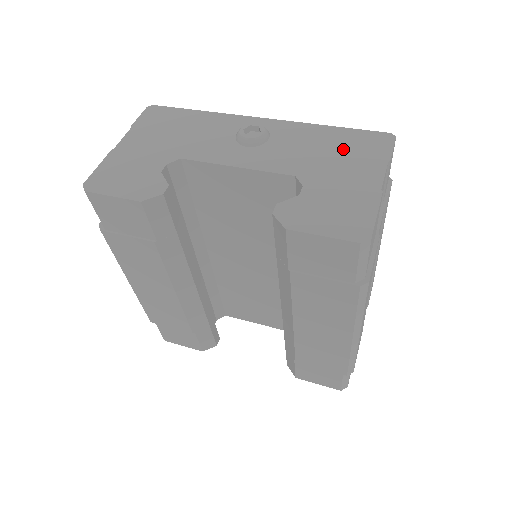
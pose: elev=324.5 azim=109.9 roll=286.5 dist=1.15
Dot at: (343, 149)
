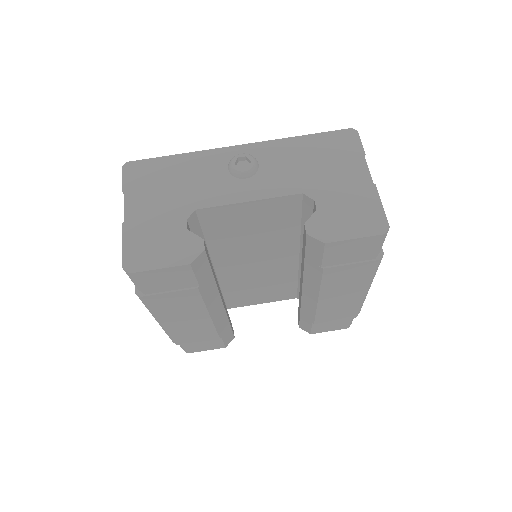
Dot at: (324, 155)
